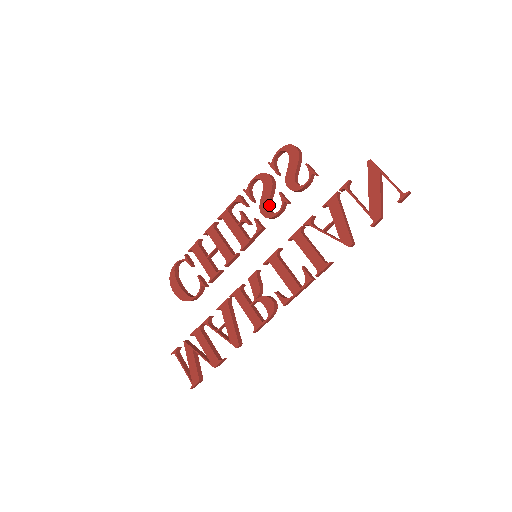
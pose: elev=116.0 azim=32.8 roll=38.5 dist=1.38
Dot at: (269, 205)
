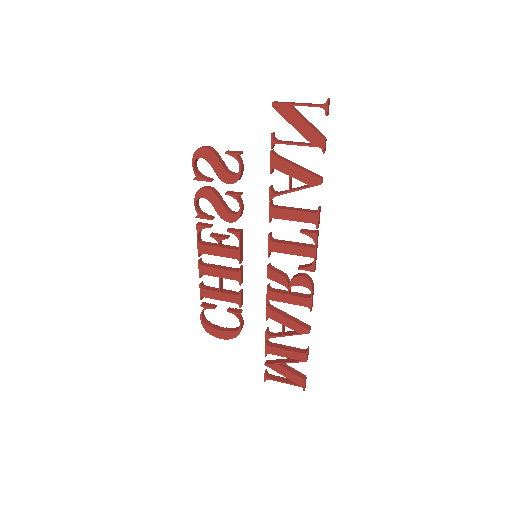
Dot at: (227, 210)
